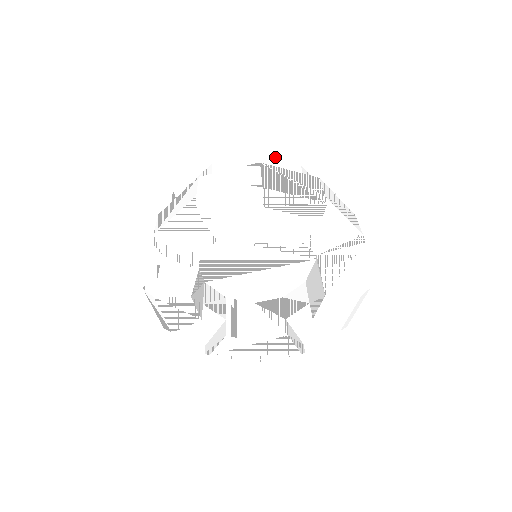
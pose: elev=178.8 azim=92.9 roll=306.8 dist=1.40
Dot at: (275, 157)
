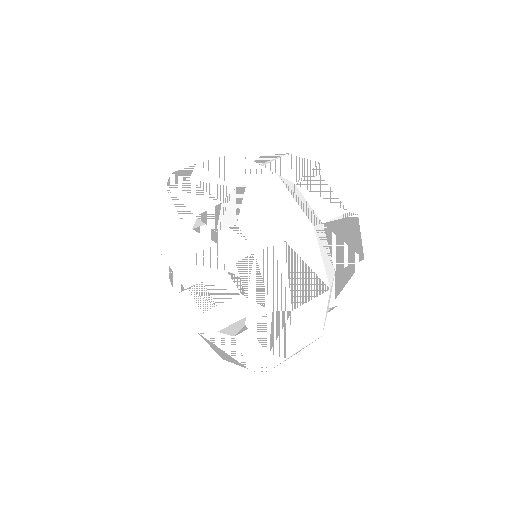
Dot at: (294, 162)
